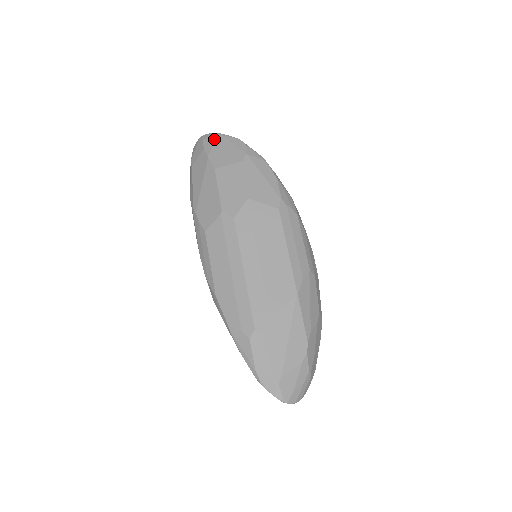
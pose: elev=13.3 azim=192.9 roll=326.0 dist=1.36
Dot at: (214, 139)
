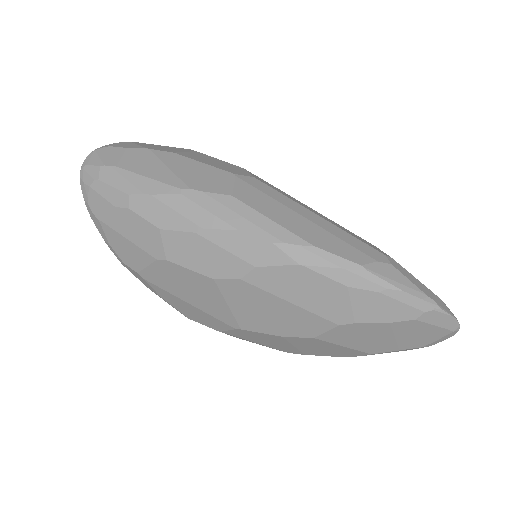
Dot at: (129, 143)
